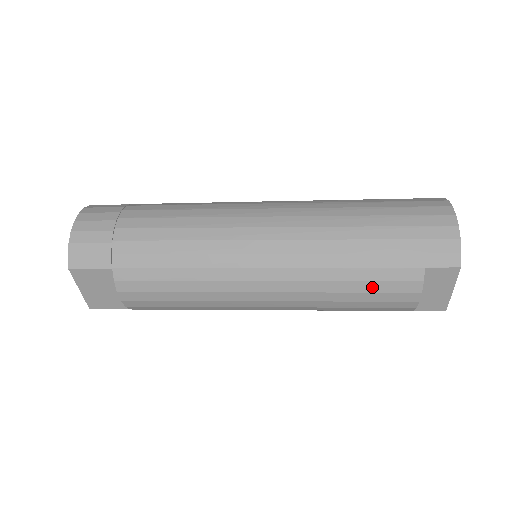
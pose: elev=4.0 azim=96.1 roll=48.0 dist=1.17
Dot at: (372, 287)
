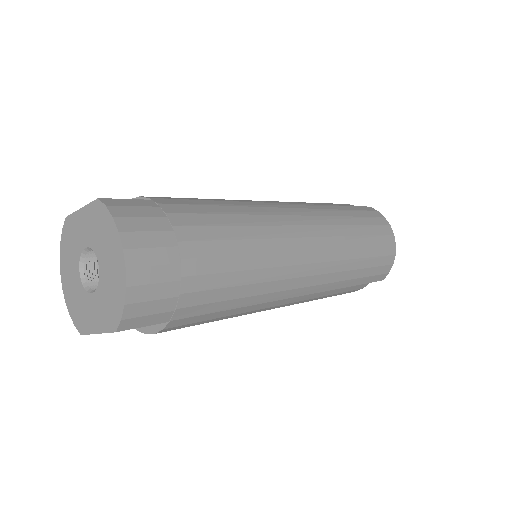
Dot at: (338, 294)
